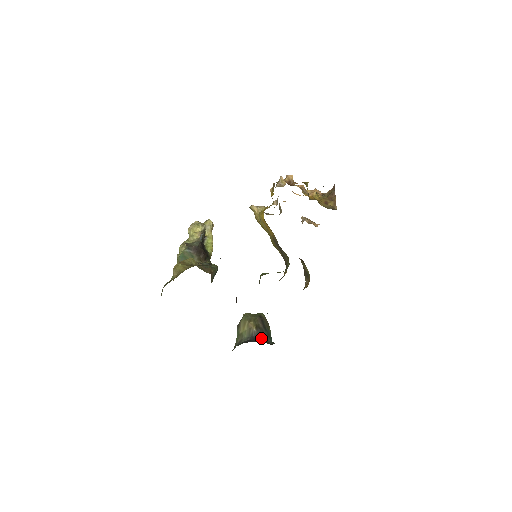
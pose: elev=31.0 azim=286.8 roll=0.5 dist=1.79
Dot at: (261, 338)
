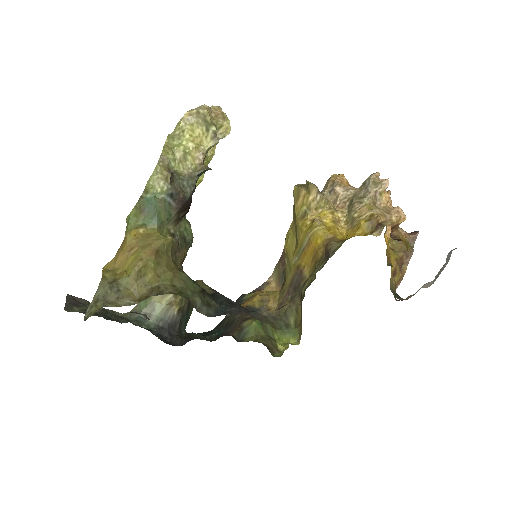
Dot at: (177, 329)
